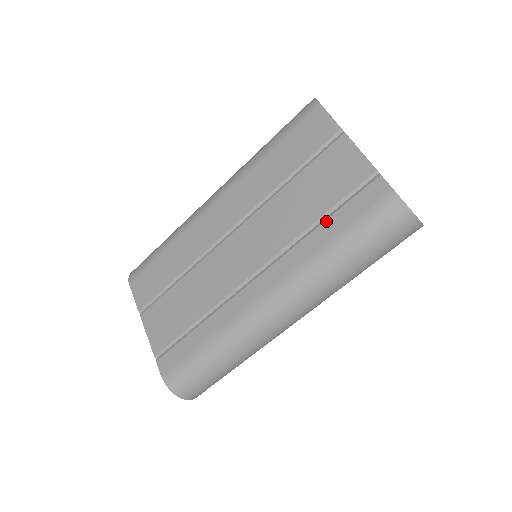
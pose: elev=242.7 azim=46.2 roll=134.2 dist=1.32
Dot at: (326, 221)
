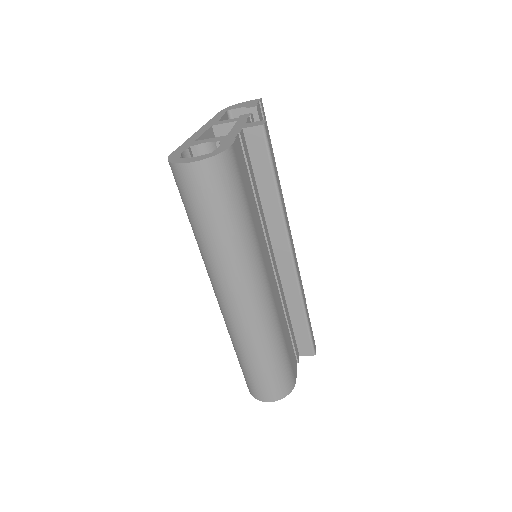
Dot at: occluded
